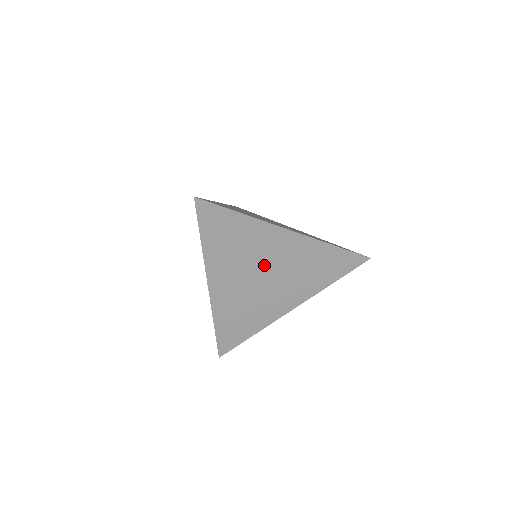
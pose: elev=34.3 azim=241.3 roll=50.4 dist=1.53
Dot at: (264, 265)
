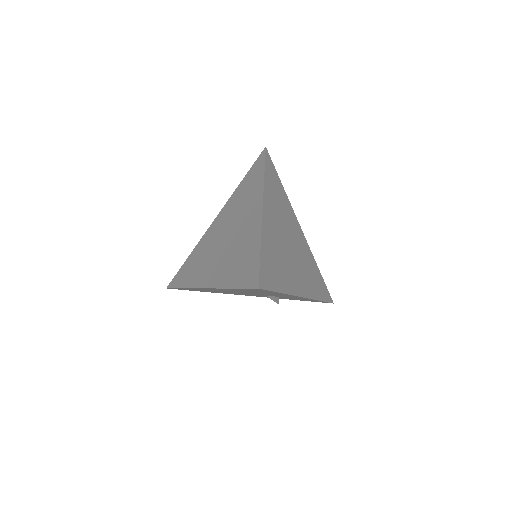
Dot at: (290, 234)
